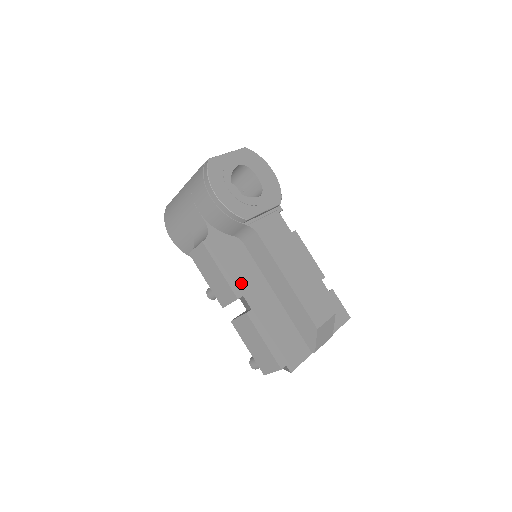
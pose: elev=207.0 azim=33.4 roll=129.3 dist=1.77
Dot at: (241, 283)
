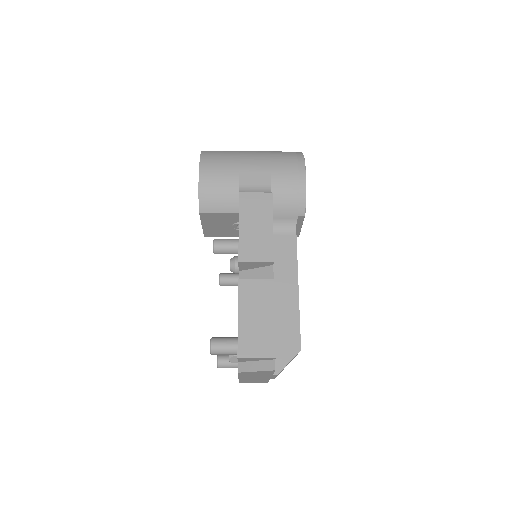
Dot at: occluded
